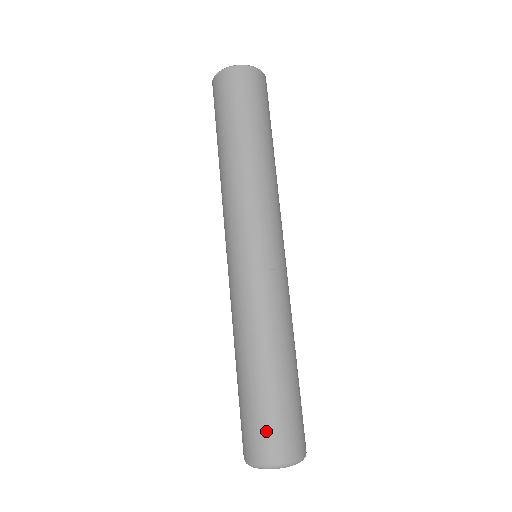
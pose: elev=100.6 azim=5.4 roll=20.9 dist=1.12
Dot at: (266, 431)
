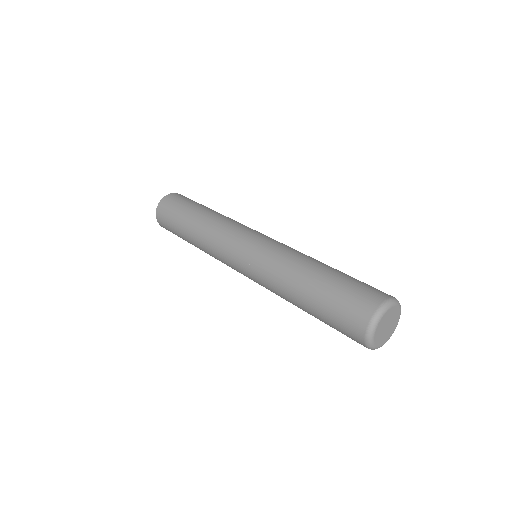
Dot at: (353, 299)
